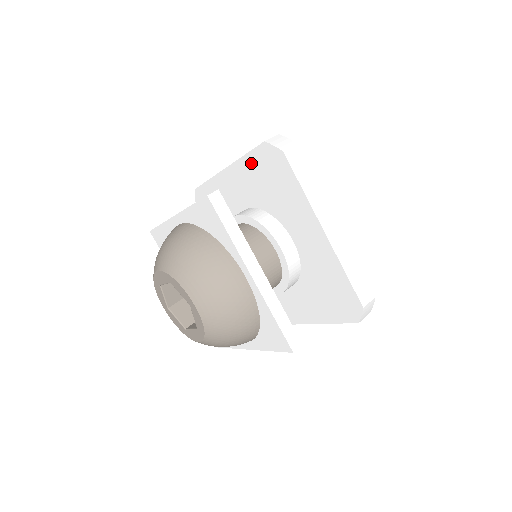
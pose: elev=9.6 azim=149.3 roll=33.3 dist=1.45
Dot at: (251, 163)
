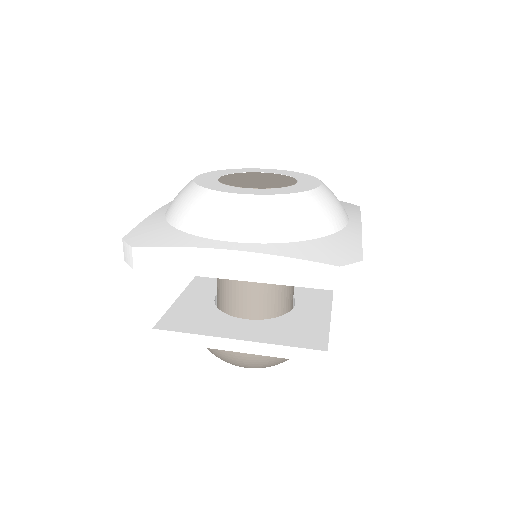
Dot at: occluded
